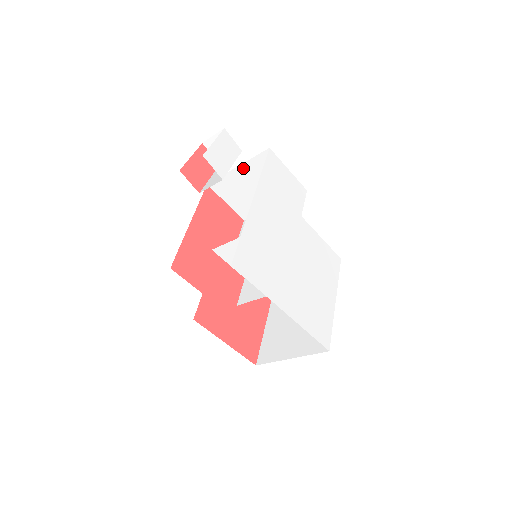
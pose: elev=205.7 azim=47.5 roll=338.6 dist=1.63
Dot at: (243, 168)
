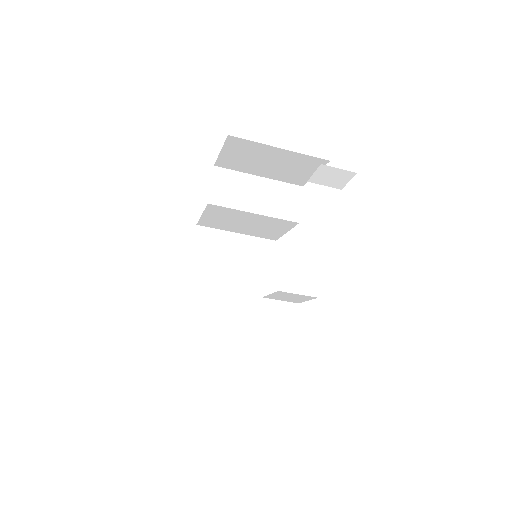
Dot at: (285, 152)
